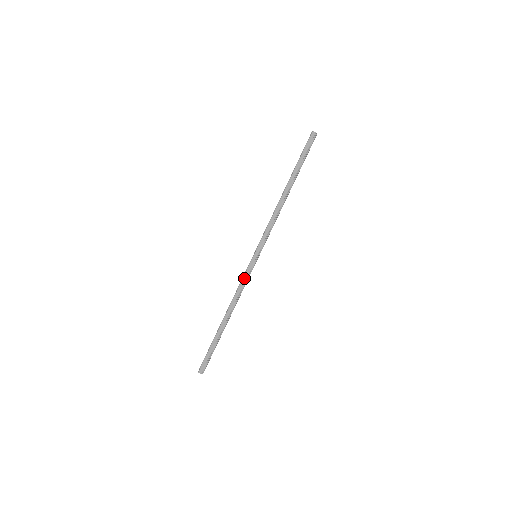
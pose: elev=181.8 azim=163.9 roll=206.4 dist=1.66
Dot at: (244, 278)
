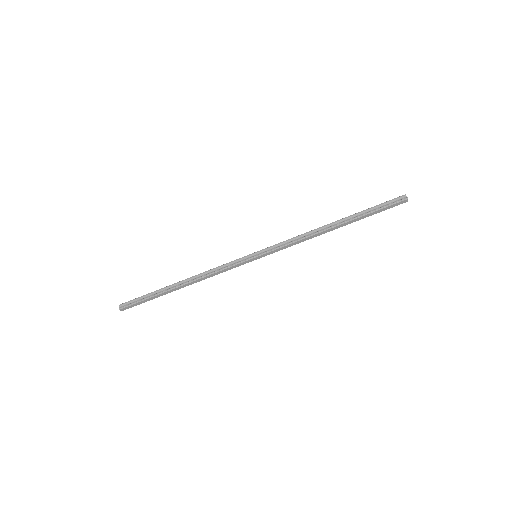
Dot at: (230, 268)
